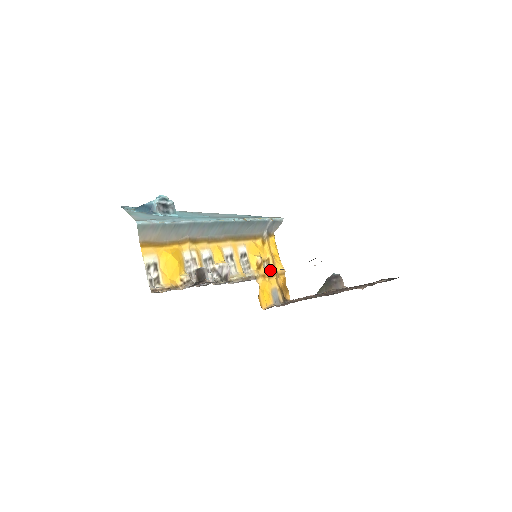
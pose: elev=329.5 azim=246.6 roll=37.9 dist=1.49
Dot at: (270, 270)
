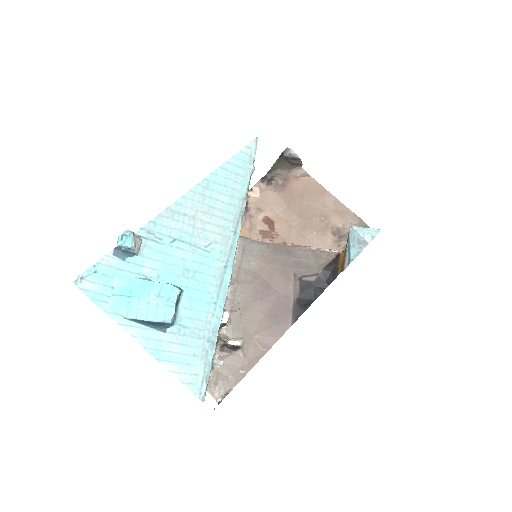
Dot at: occluded
